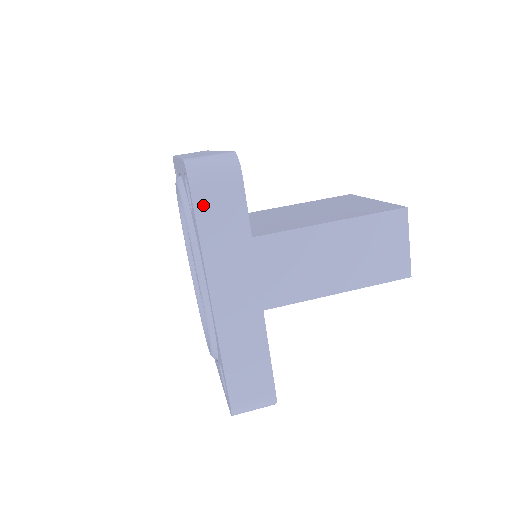
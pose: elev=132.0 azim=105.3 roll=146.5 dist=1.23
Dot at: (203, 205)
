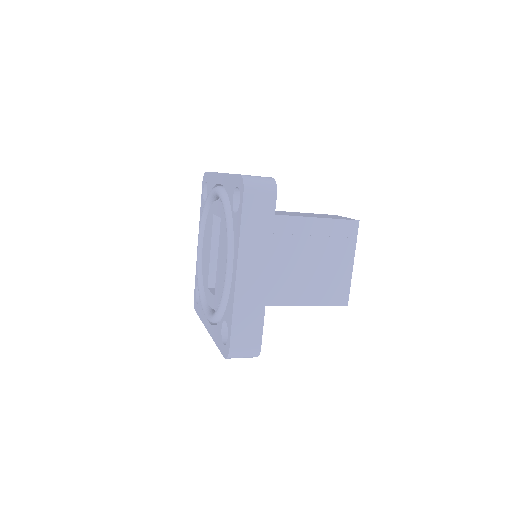
Dot at: occluded
